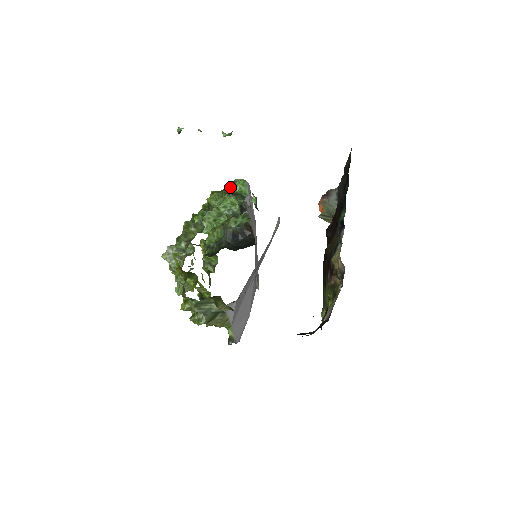
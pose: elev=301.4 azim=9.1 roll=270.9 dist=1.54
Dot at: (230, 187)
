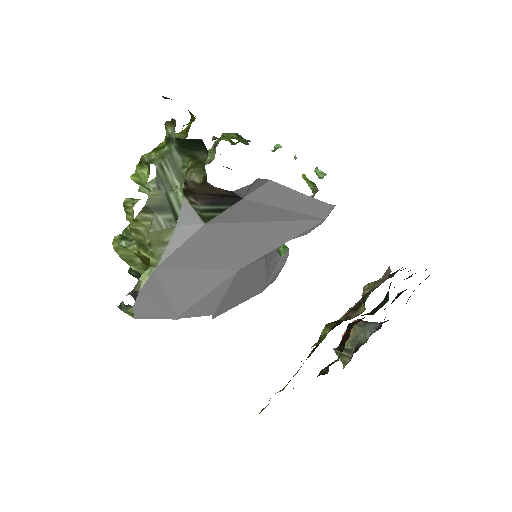
Dot at: occluded
